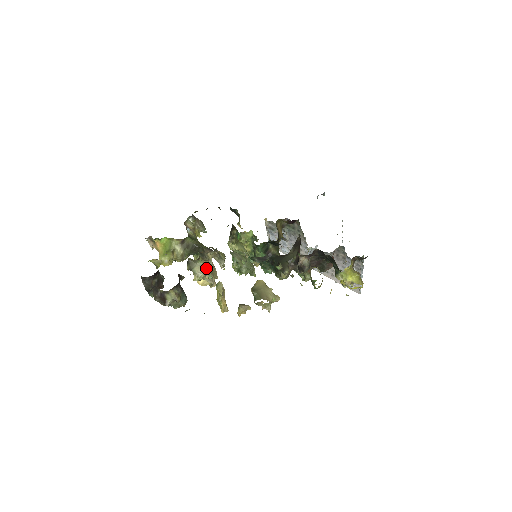
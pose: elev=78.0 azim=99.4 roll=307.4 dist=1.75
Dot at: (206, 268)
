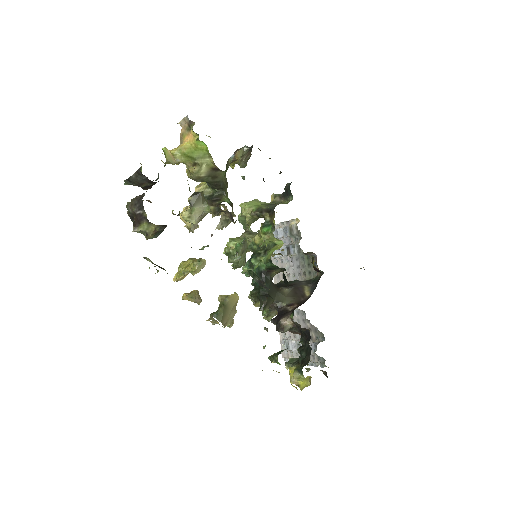
Dot at: (205, 214)
